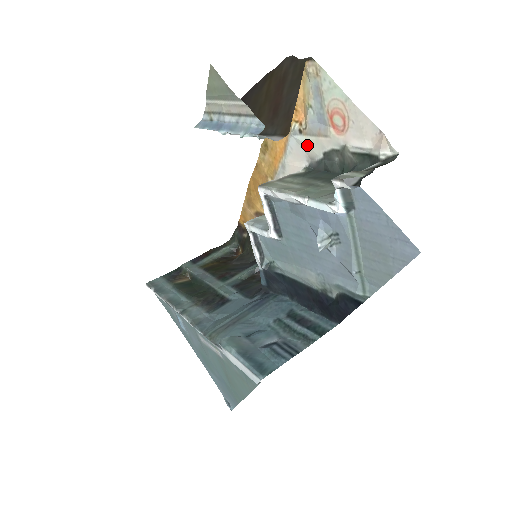
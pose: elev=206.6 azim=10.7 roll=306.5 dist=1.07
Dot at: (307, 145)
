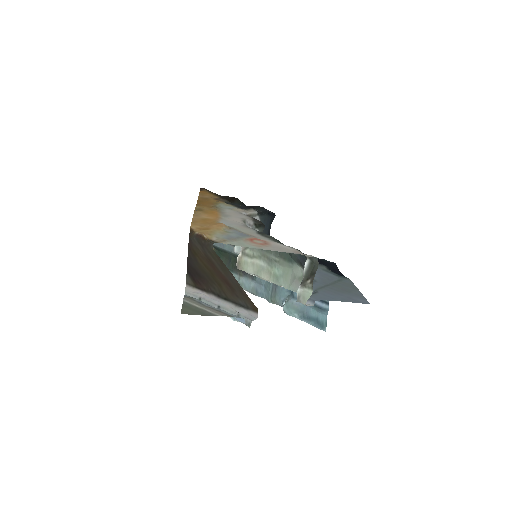
Dot at: (240, 229)
